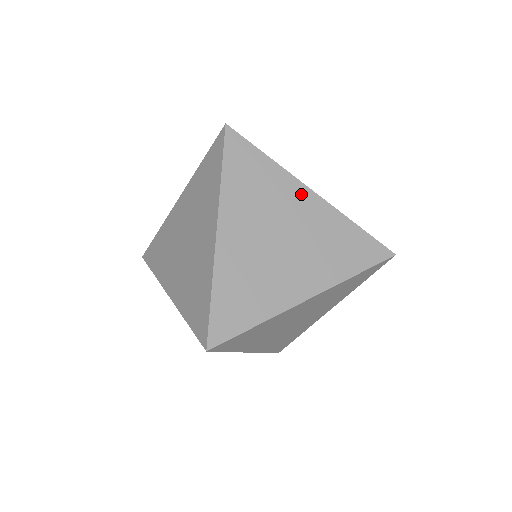
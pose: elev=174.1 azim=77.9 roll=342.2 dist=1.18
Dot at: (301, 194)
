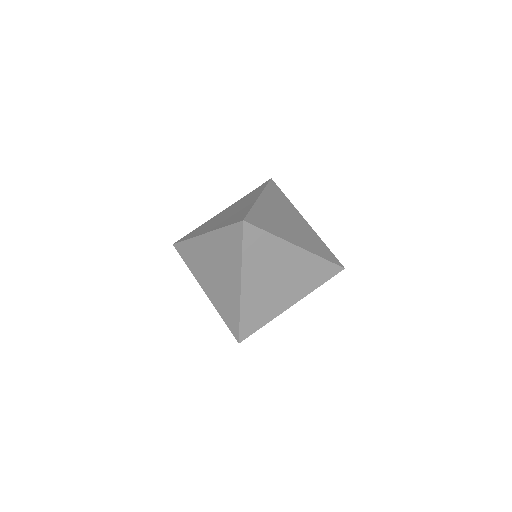
Dot at: (291, 251)
